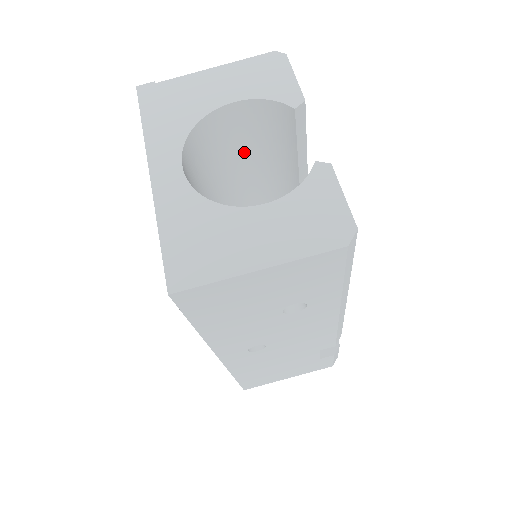
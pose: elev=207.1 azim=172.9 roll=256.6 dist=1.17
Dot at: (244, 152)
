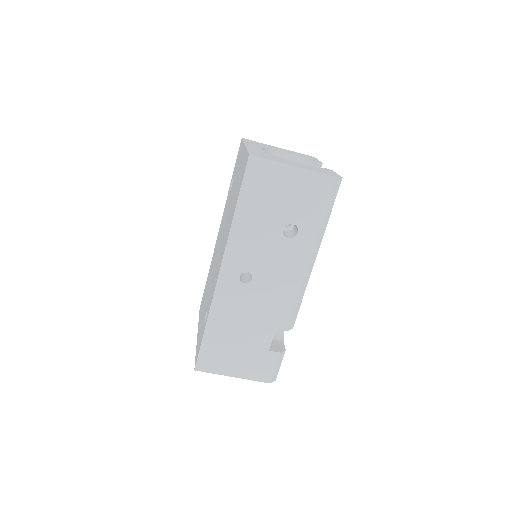
Dot at: occluded
